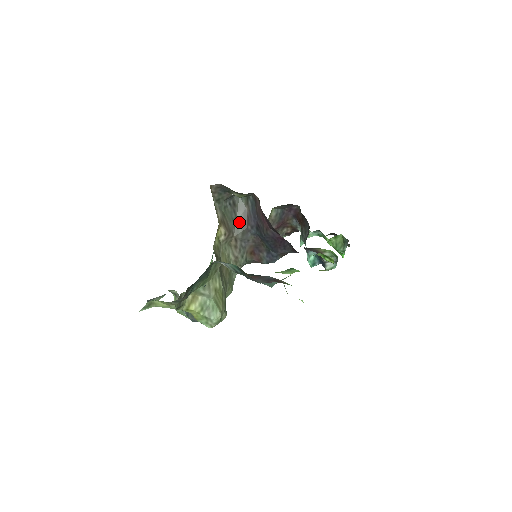
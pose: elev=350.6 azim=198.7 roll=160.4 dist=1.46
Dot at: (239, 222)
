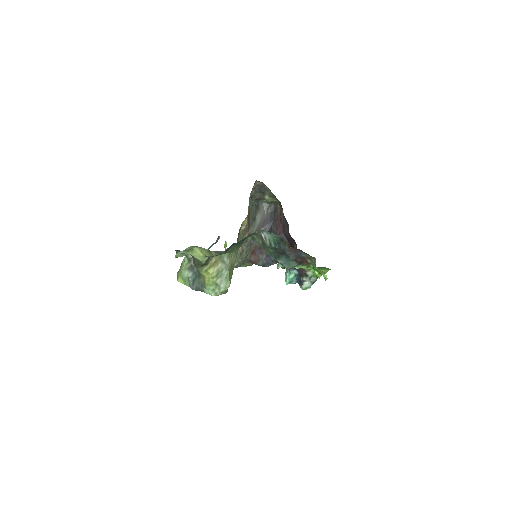
Dot at: (256, 222)
